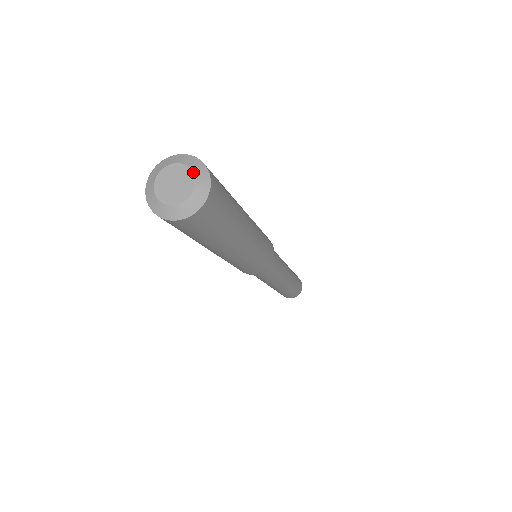
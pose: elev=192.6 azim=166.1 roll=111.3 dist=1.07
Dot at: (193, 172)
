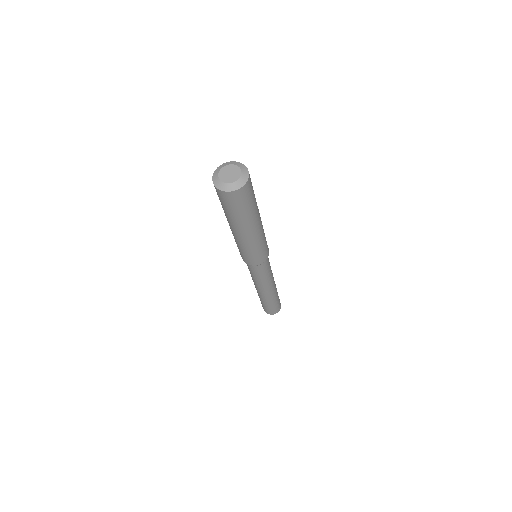
Dot at: (240, 168)
